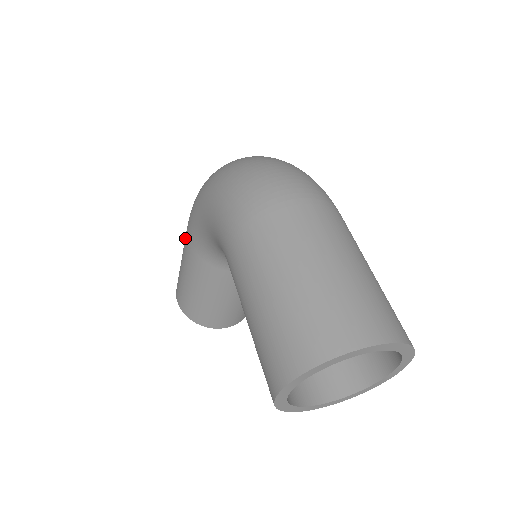
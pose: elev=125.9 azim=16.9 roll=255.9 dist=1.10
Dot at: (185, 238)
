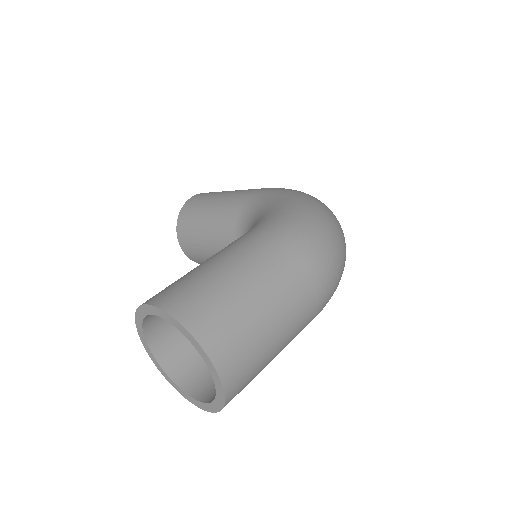
Dot at: (253, 189)
